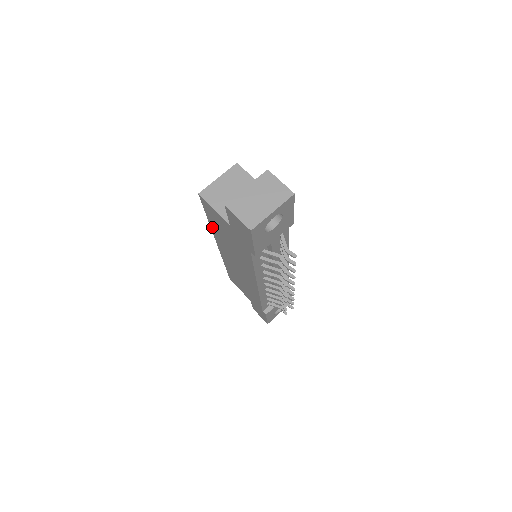
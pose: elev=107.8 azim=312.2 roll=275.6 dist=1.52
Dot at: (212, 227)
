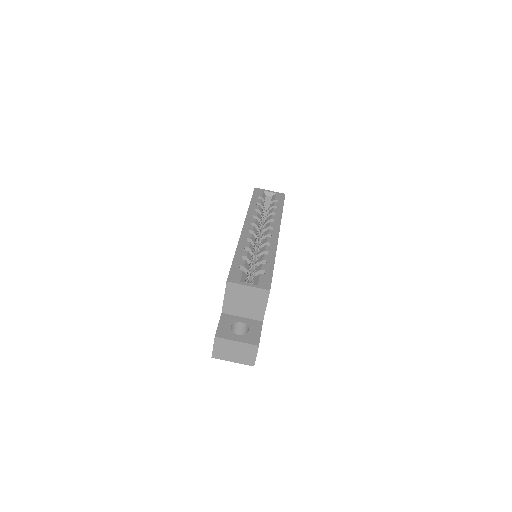
Dot at: occluded
